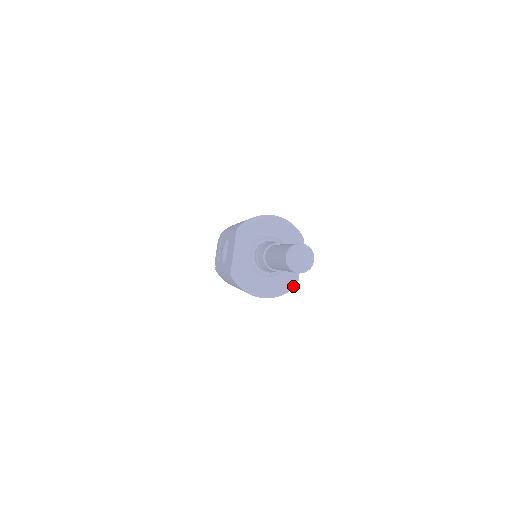
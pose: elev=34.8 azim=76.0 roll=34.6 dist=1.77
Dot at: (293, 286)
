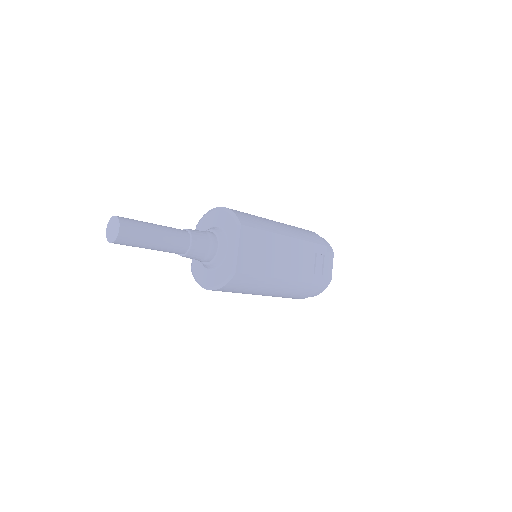
Dot at: (231, 276)
